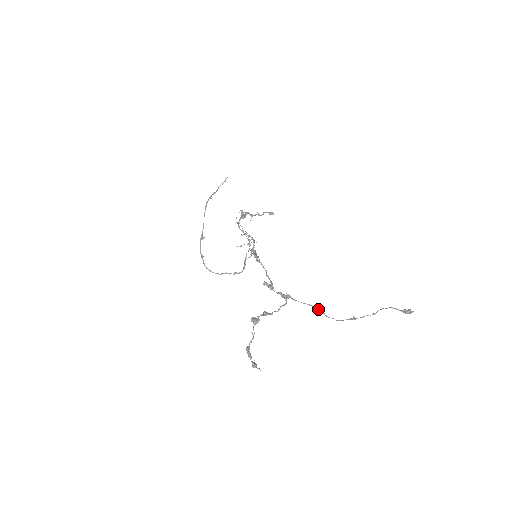
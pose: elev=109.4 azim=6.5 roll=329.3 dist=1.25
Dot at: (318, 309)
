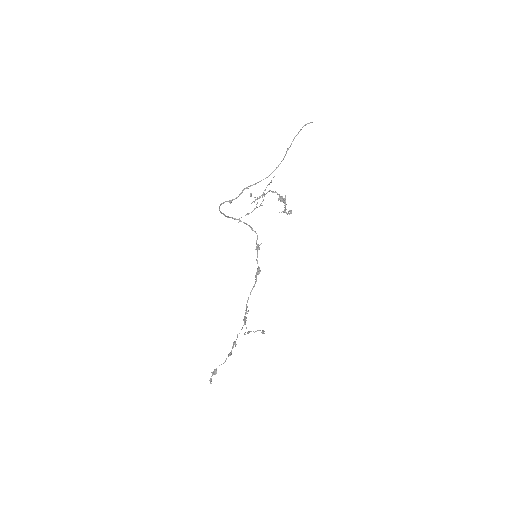
Dot at: occluded
